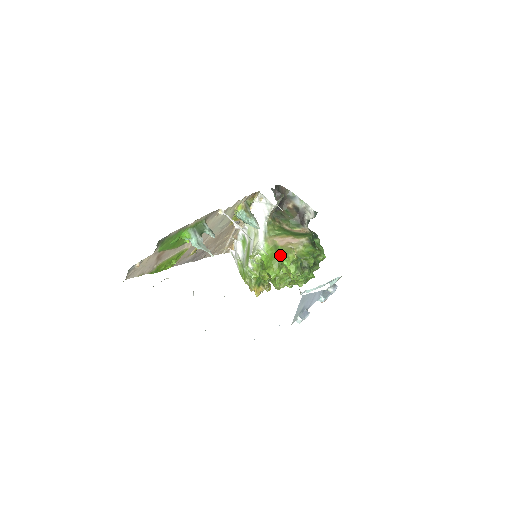
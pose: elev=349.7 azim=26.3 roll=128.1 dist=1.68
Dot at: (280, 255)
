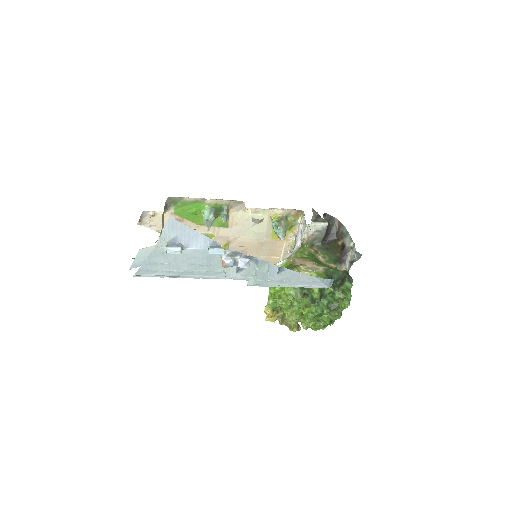
Dot at: occluded
